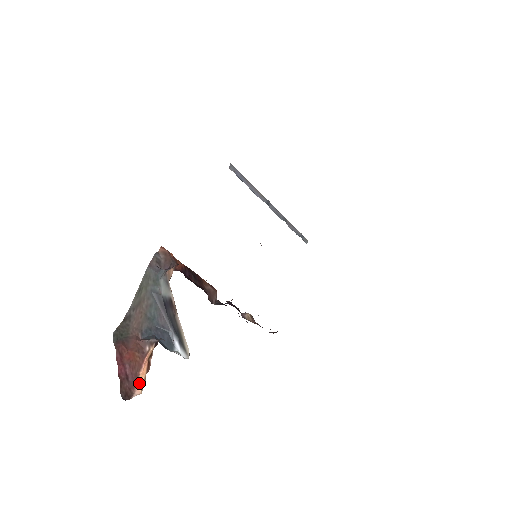
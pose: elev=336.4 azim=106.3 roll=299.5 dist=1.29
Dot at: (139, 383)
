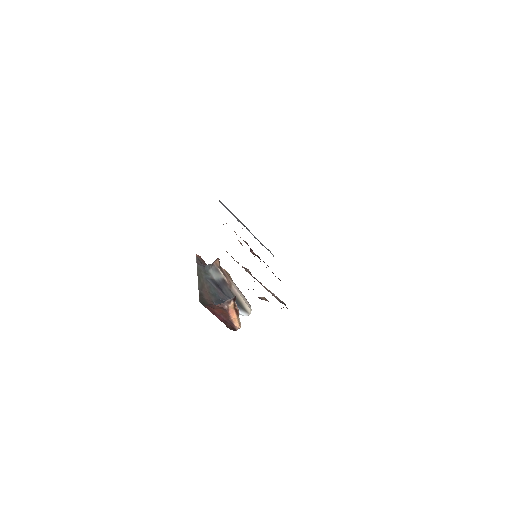
Dot at: (235, 323)
